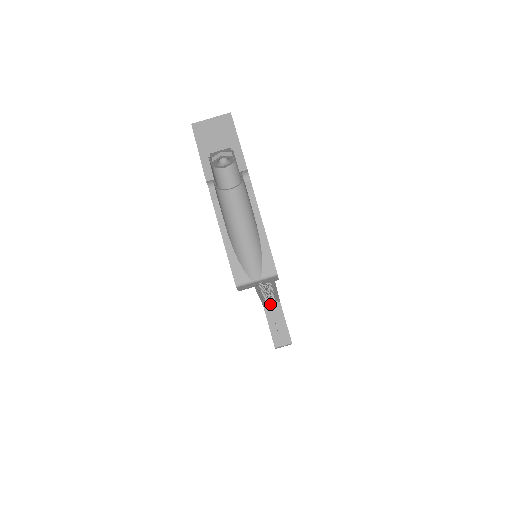
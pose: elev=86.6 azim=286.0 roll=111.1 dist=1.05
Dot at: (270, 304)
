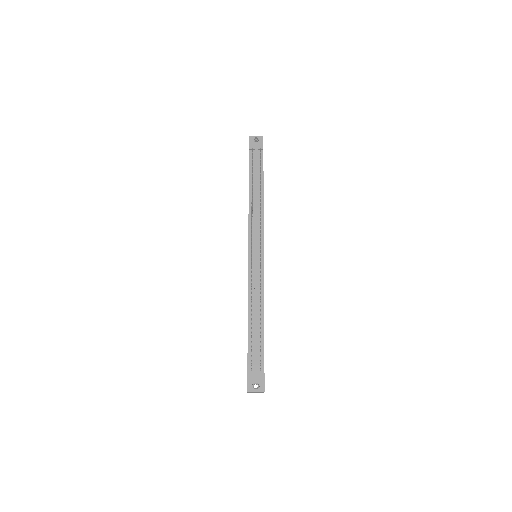
Dot at: occluded
